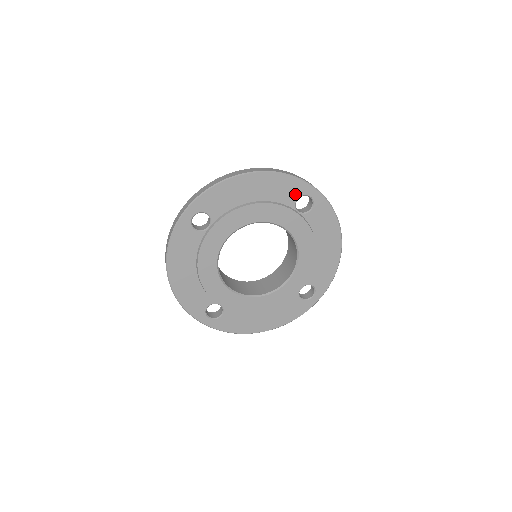
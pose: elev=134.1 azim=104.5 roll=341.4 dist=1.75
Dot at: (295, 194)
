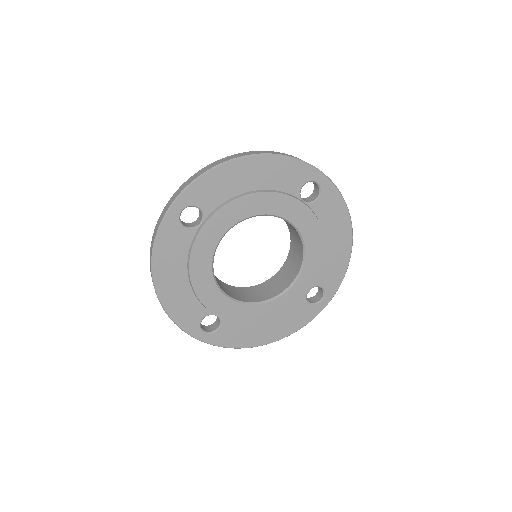
Dot at: (299, 180)
